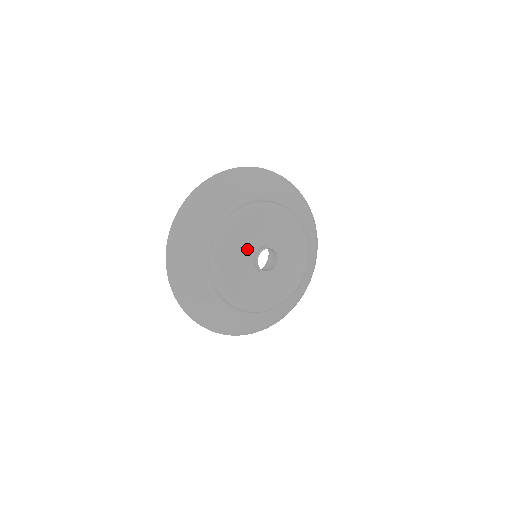
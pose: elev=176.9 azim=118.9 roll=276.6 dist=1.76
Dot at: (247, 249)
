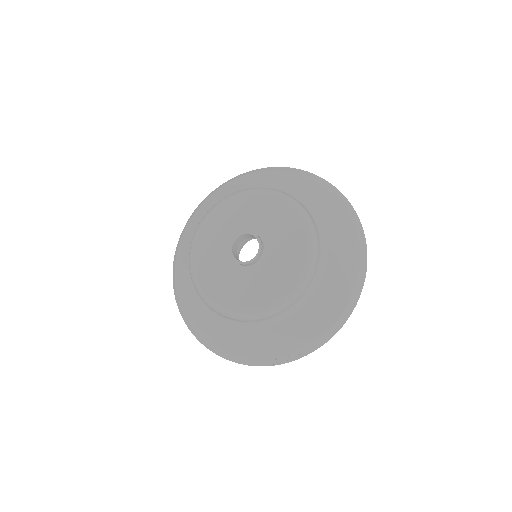
Dot at: (222, 246)
